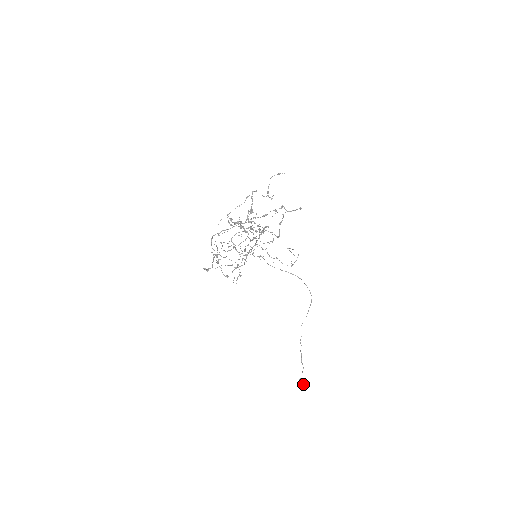
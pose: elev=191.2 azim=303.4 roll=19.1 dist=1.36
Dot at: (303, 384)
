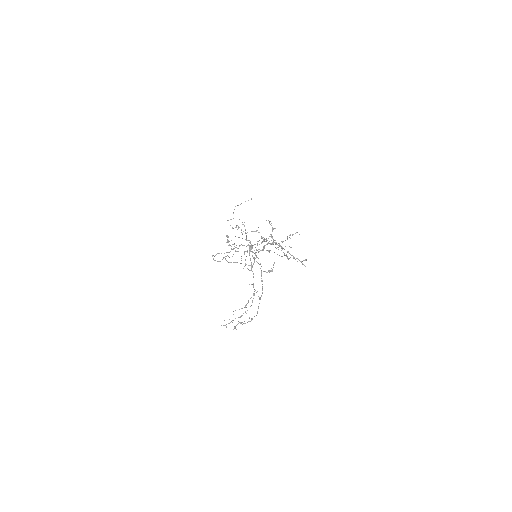
Dot at: occluded
